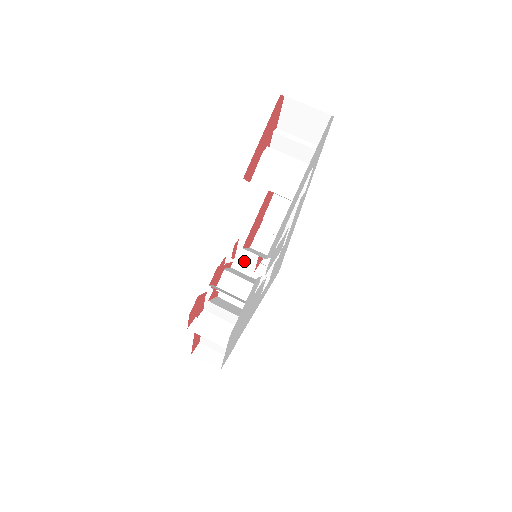
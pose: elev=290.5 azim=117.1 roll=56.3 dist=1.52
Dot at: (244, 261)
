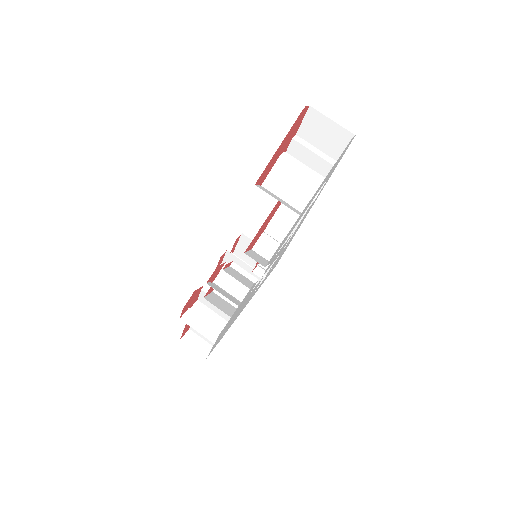
Dot at: (243, 254)
